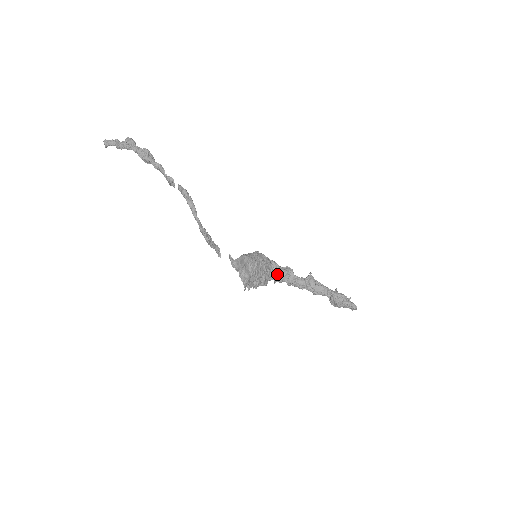
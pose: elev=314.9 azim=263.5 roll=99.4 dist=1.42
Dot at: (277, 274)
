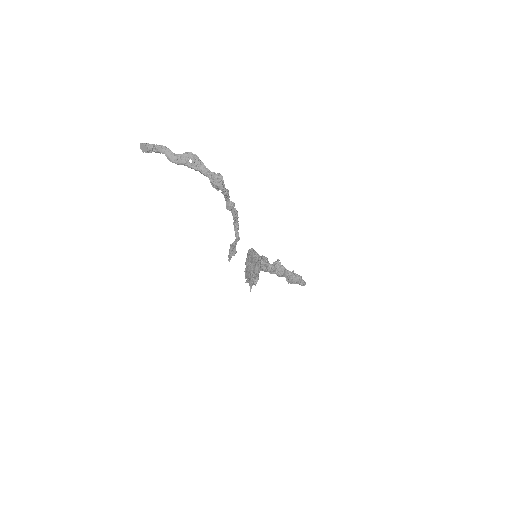
Dot at: occluded
